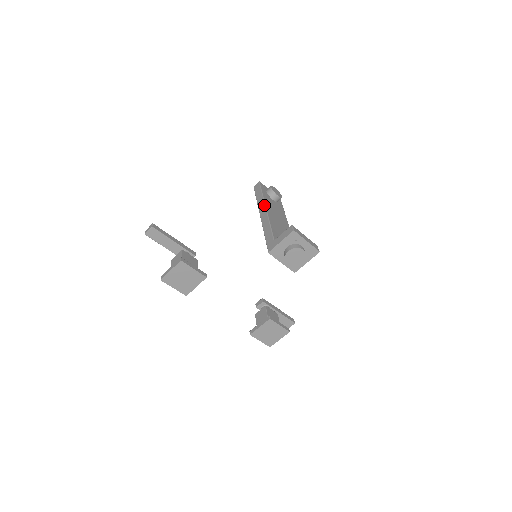
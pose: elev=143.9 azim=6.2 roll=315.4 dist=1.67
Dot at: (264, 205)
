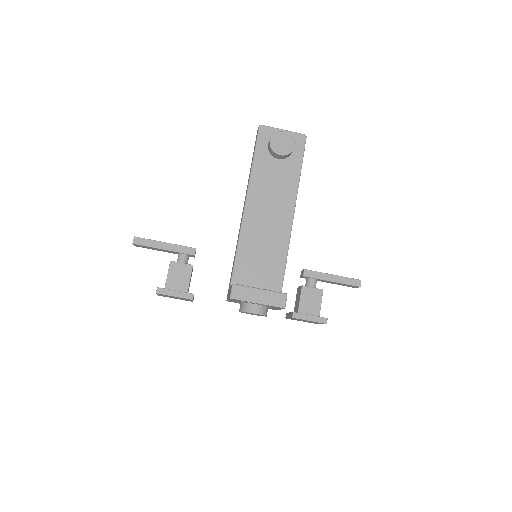
Dot at: occluded
